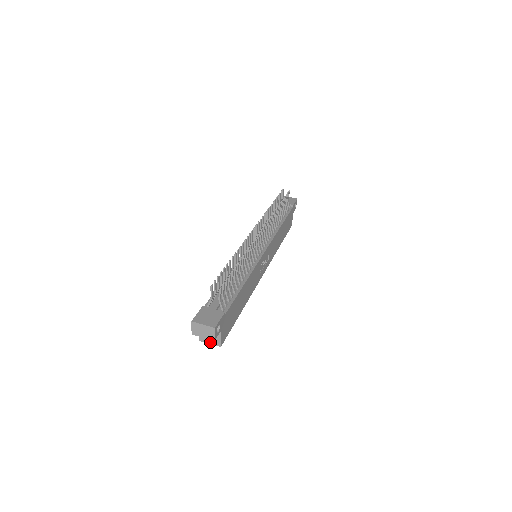
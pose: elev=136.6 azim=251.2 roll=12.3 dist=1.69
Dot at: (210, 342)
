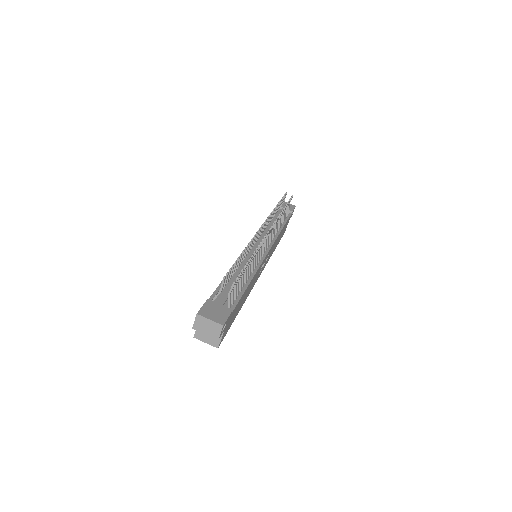
Dot at: (207, 341)
